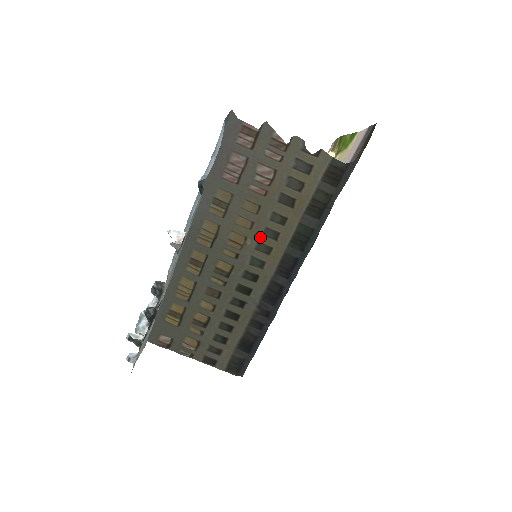
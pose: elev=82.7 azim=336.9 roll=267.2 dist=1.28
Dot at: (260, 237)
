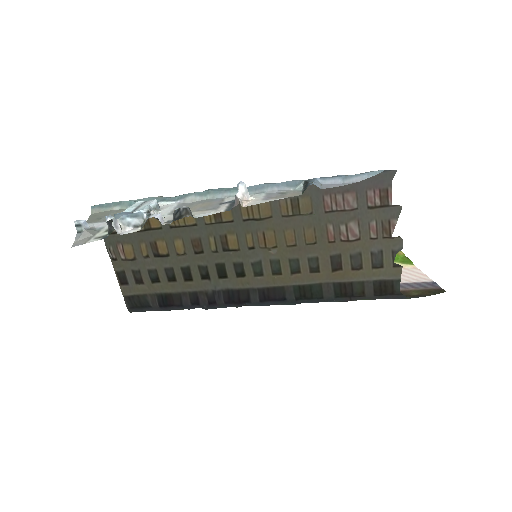
Dot at: (285, 258)
